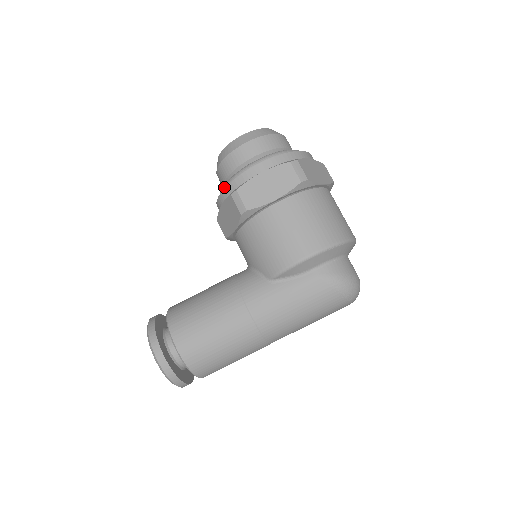
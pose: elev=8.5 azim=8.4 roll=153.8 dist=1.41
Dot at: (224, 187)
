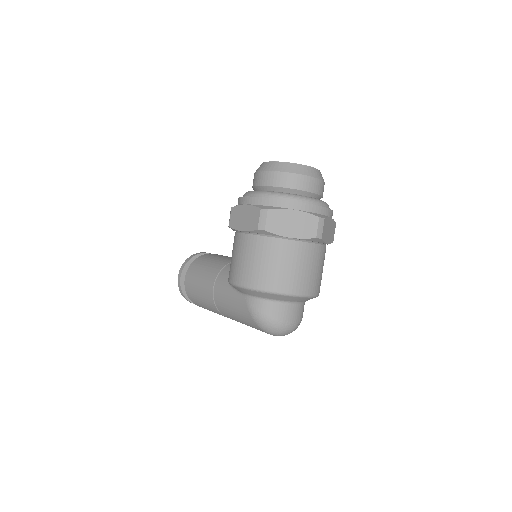
Dot at: occluded
